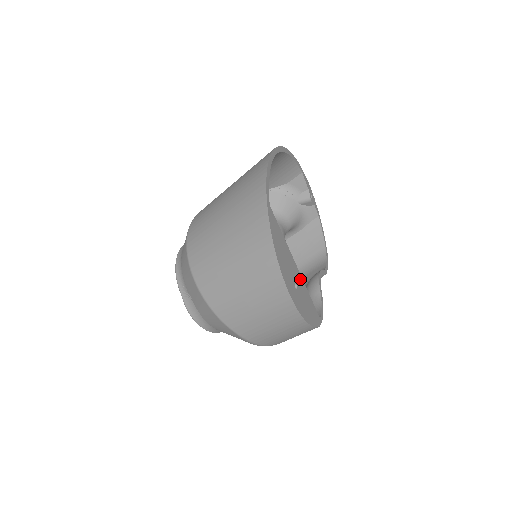
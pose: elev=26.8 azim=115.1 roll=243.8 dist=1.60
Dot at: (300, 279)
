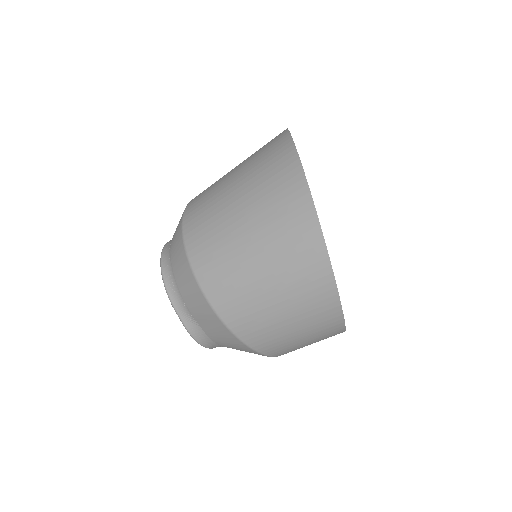
Dot at: occluded
